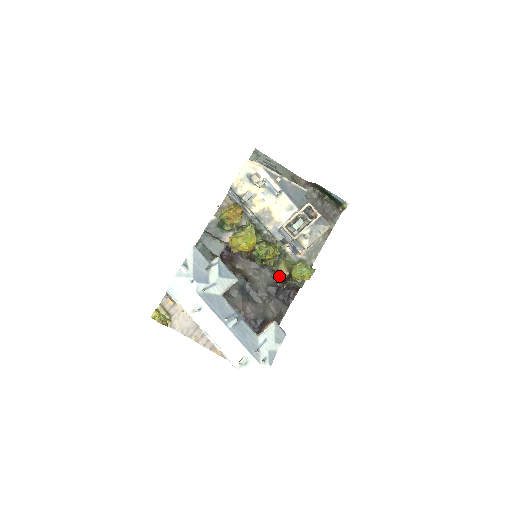
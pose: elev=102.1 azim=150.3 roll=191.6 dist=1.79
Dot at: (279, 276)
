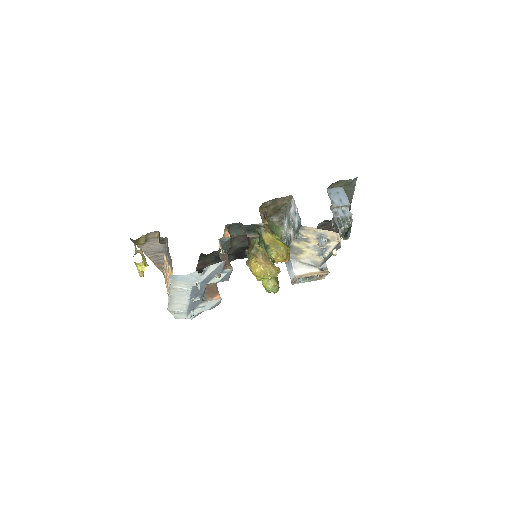
Dot at: occluded
